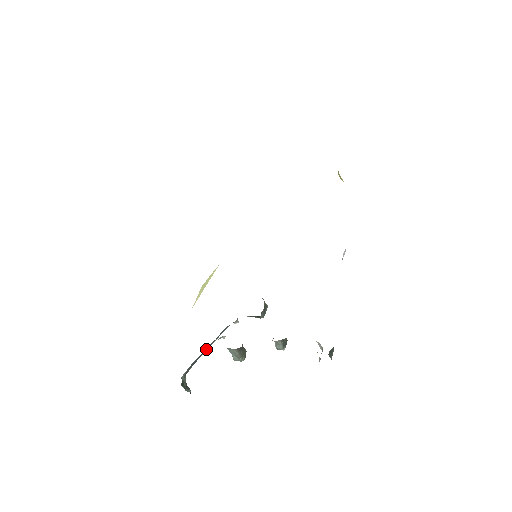
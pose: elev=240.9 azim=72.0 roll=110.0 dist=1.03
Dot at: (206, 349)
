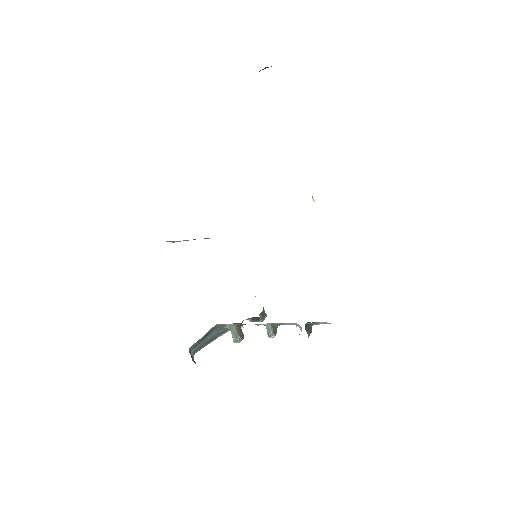
Dot at: (214, 339)
